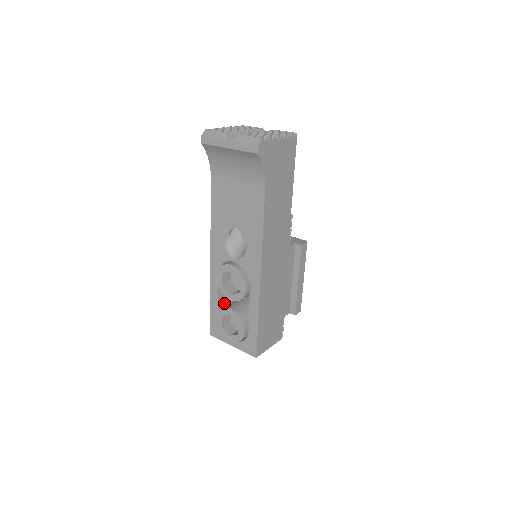
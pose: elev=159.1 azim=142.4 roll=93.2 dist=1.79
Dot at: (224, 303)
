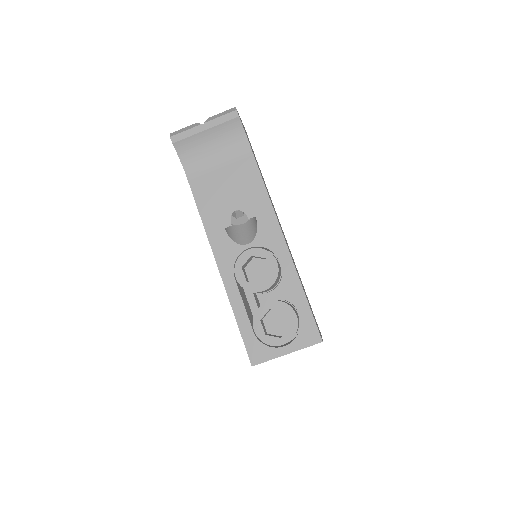
Dot at: (250, 318)
